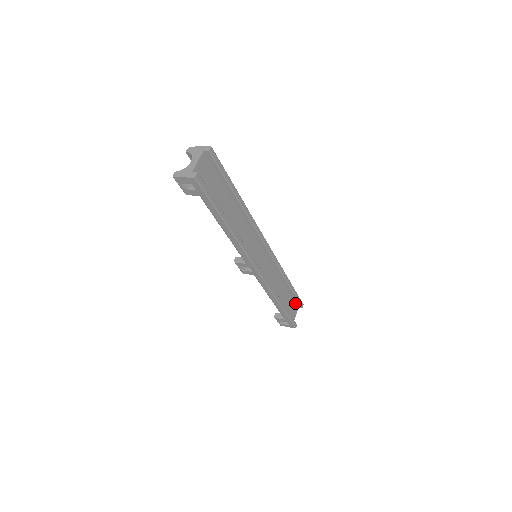
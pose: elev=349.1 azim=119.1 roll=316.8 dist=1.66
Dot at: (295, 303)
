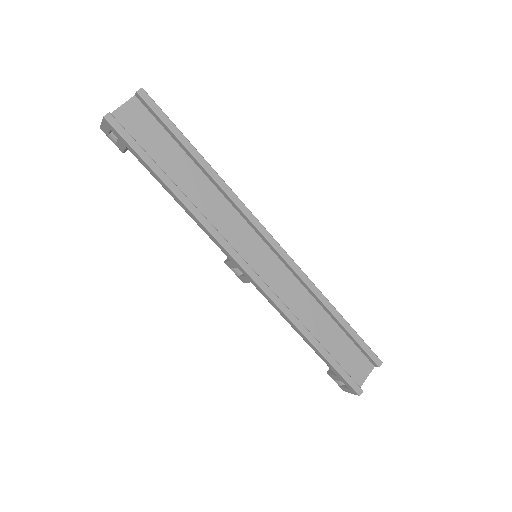
Dot at: (364, 356)
